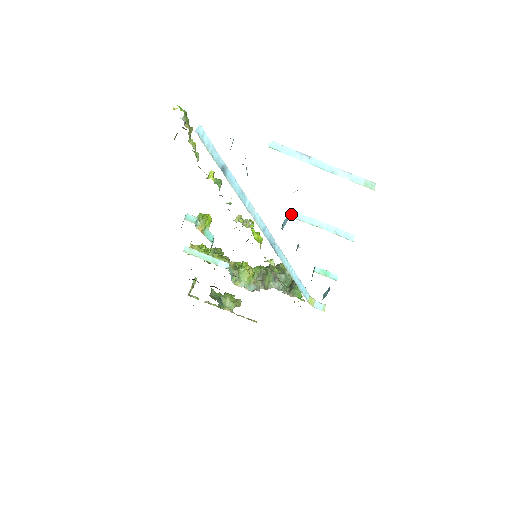
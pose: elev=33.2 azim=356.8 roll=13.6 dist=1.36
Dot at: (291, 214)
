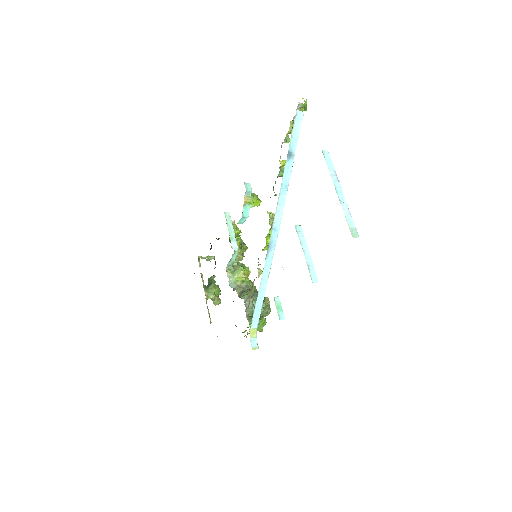
Dot at: (297, 225)
